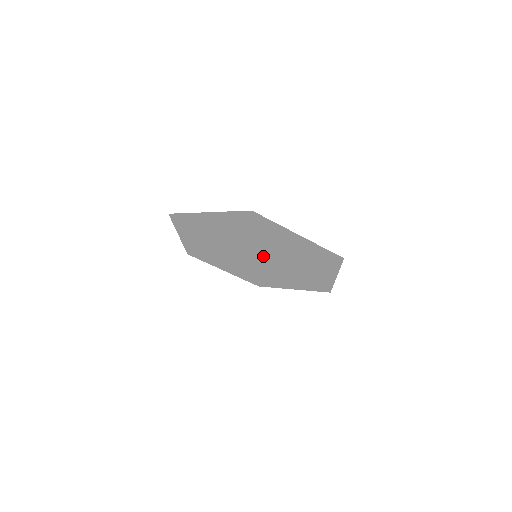
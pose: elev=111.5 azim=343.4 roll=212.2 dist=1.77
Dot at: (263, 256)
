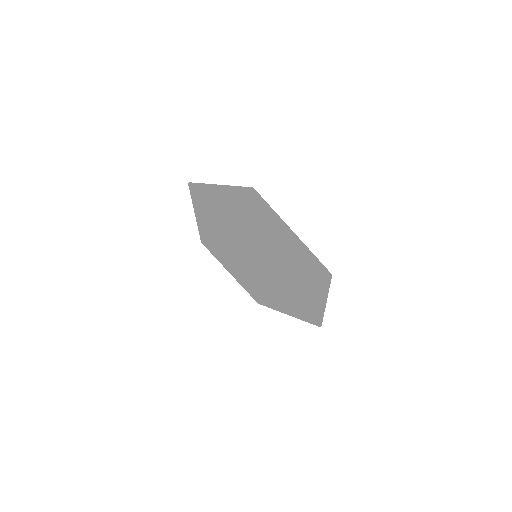
Dot at: (263, 264)
